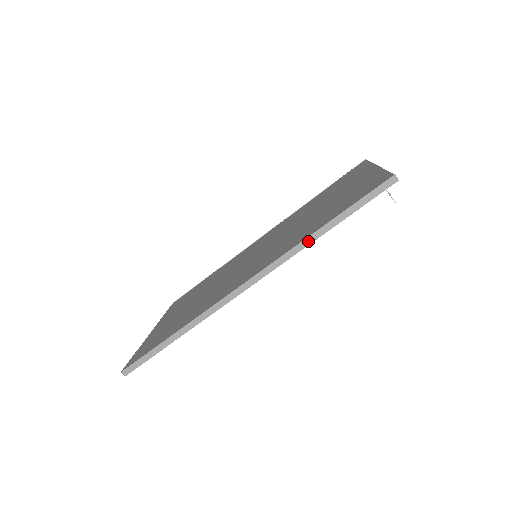
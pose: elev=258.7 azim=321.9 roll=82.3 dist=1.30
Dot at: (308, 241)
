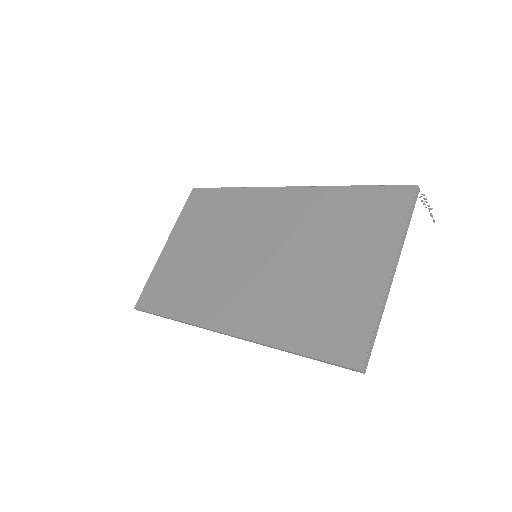
Dot at: occluded
